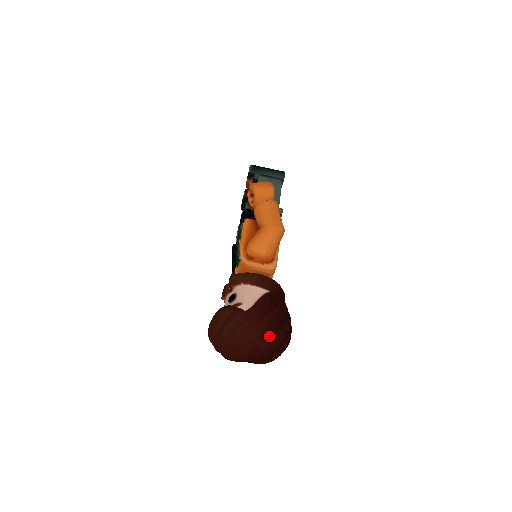
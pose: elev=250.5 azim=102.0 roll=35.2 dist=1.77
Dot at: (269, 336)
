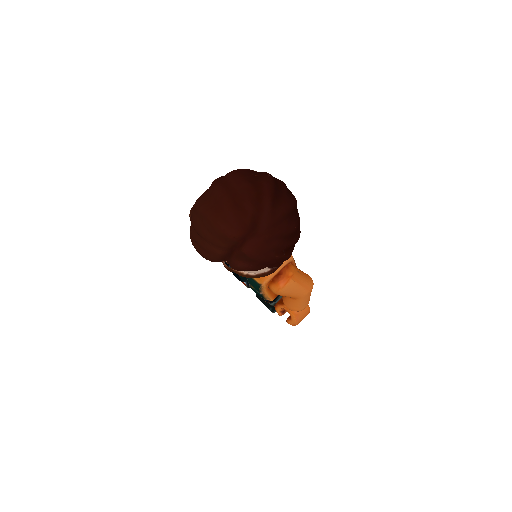
Dot at: occluded
